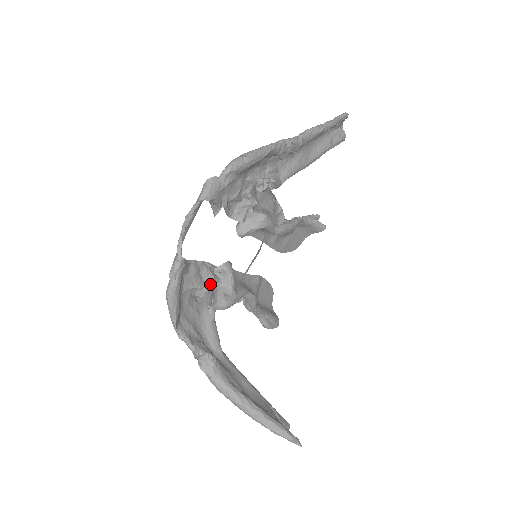
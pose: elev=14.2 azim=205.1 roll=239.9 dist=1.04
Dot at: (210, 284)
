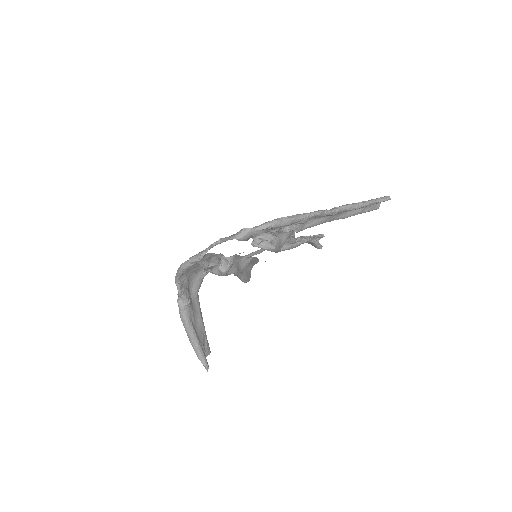
Dot at: (213, 264)
